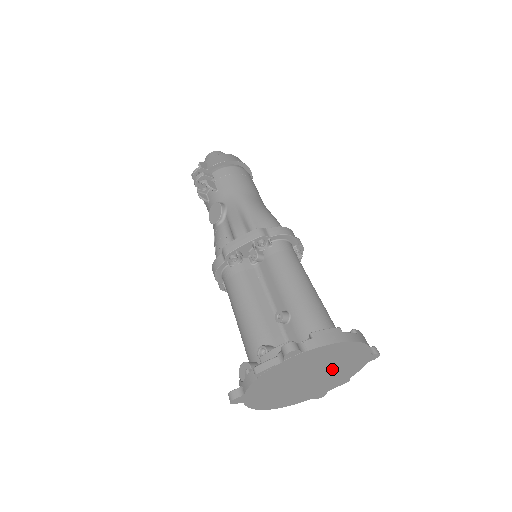
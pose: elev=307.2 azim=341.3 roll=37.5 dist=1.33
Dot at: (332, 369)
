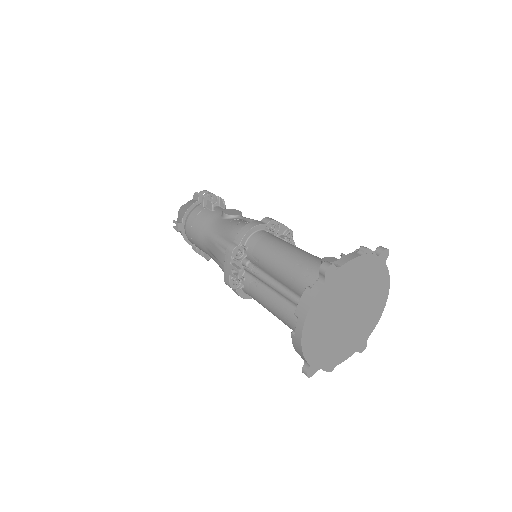
Dot at: (356, 323)
